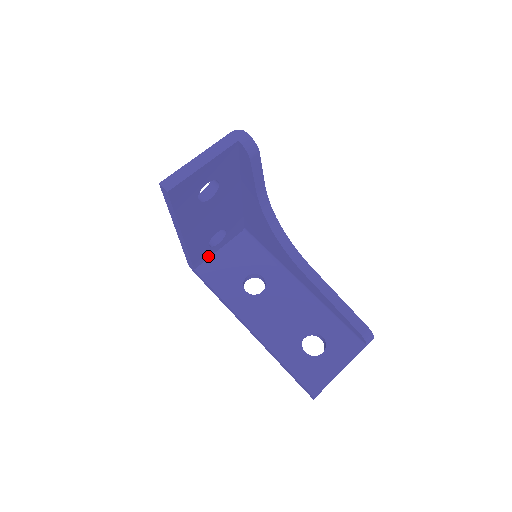
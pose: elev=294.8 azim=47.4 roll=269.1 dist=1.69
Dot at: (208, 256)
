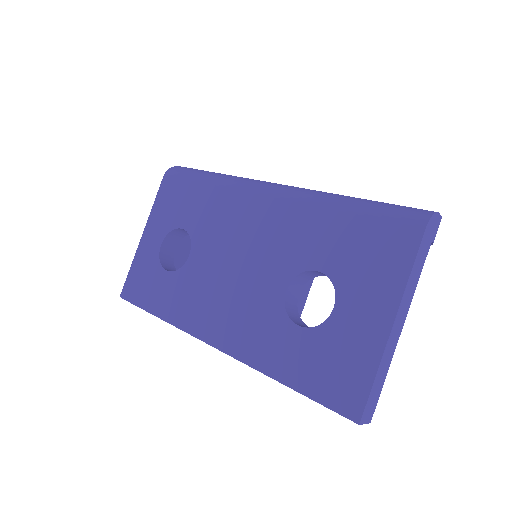
Dot at: occluded
